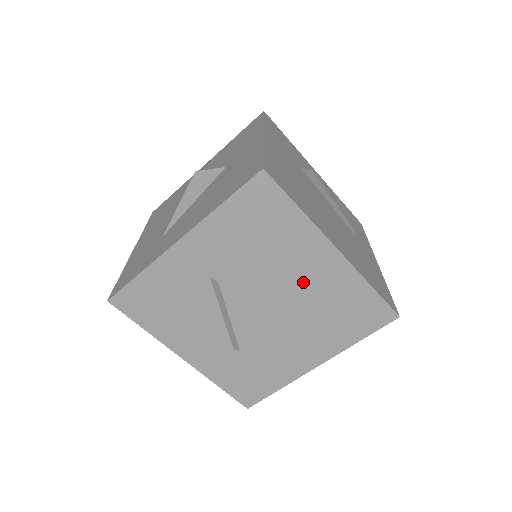
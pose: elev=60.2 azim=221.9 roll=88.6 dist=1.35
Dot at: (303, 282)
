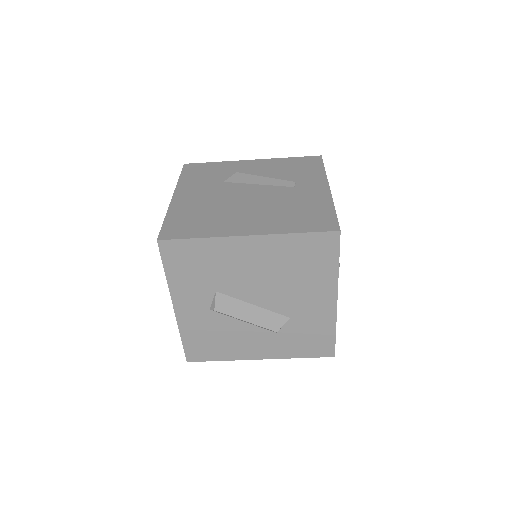
Dot at: (257, 268)
